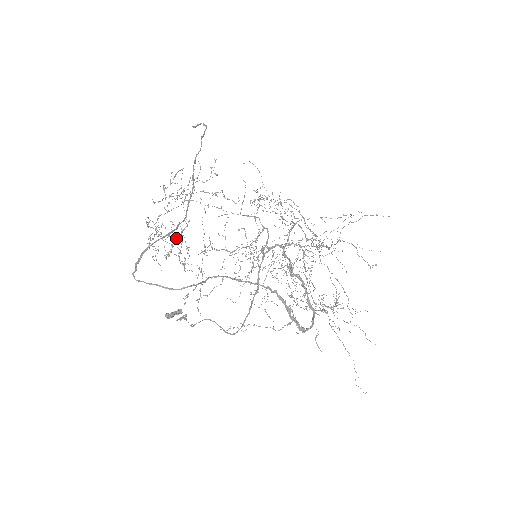
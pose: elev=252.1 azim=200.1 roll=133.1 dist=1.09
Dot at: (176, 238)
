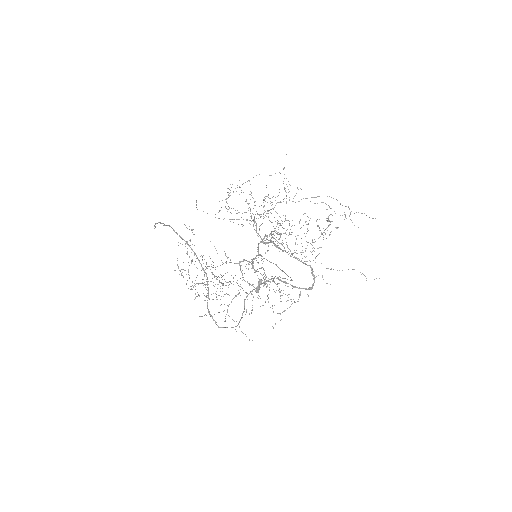
Dot at: (215, 276)
